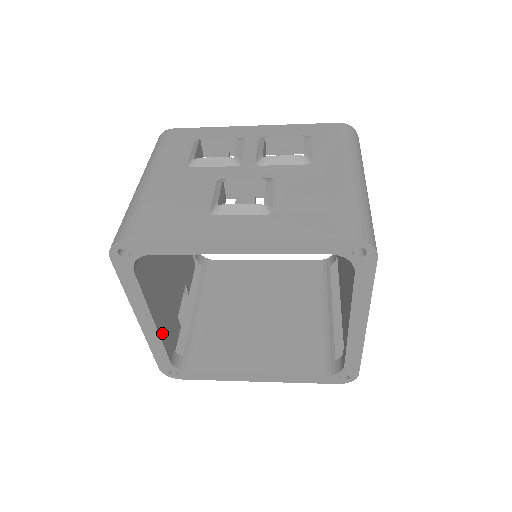
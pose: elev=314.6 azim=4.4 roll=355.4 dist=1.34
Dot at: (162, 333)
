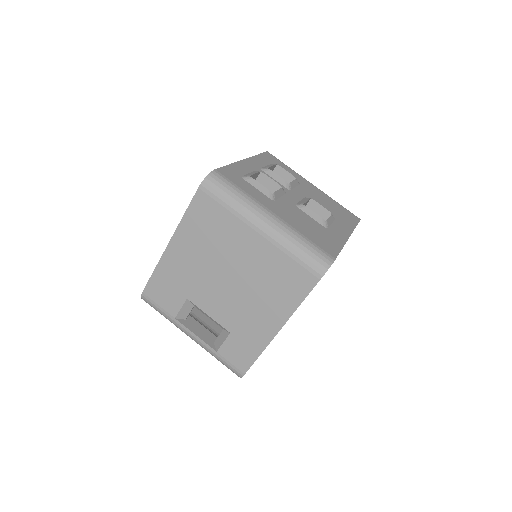
Dot at: occluded
